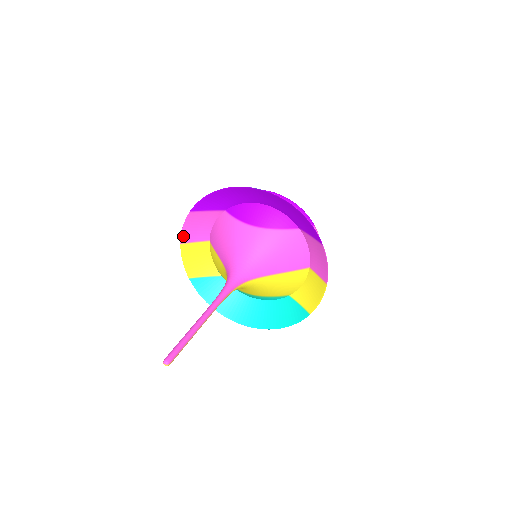
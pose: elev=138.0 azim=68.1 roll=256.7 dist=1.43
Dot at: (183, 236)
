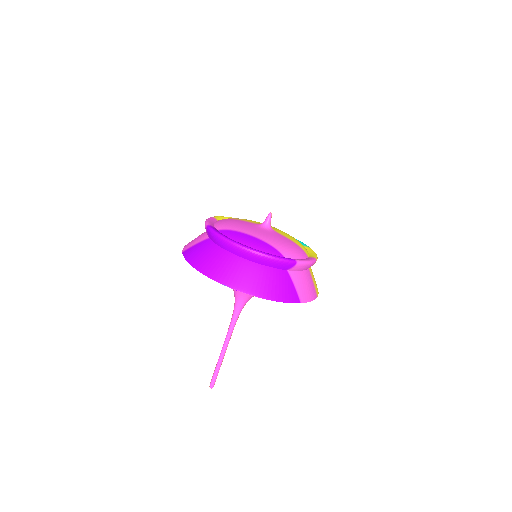
Dot at: occluded
